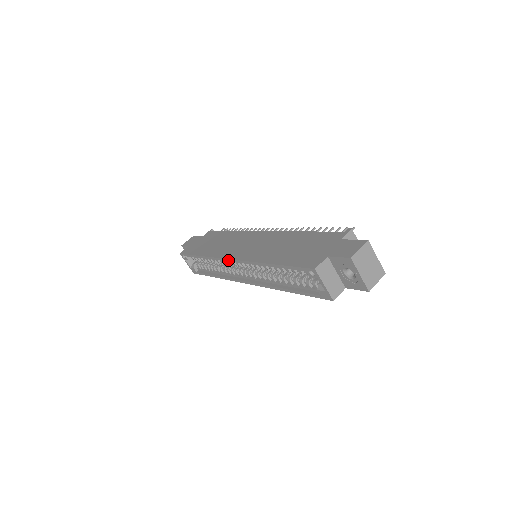
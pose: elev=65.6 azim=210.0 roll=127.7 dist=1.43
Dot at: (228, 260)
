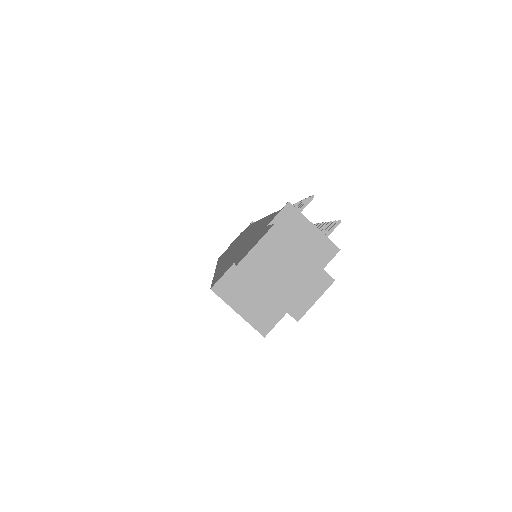
Dot at: occluded
